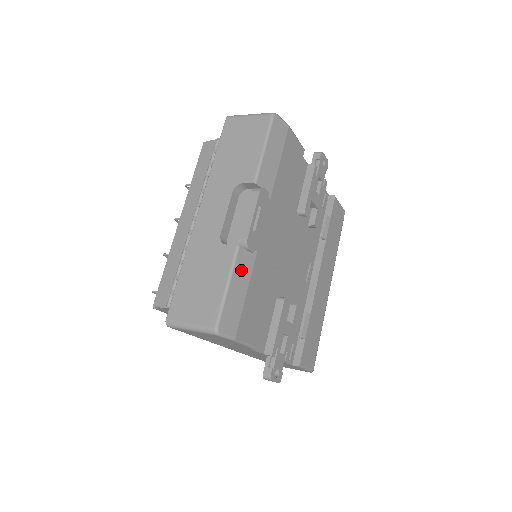
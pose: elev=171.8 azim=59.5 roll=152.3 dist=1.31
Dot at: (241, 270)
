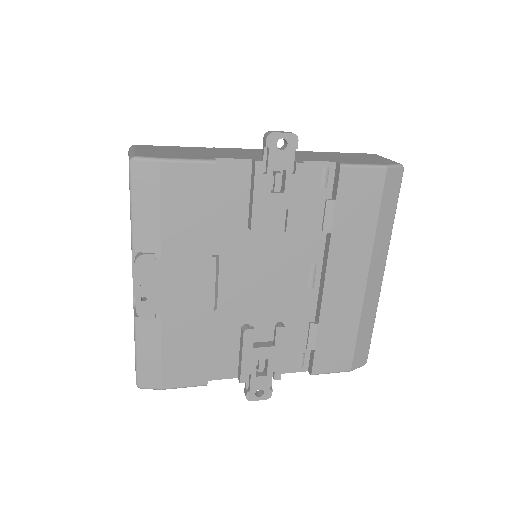
Dot at: (146, 335)
